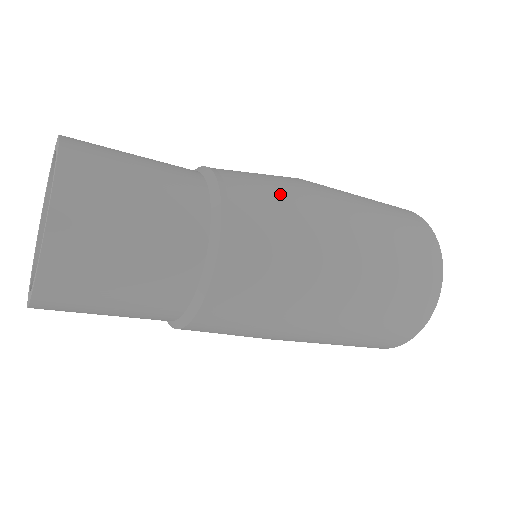
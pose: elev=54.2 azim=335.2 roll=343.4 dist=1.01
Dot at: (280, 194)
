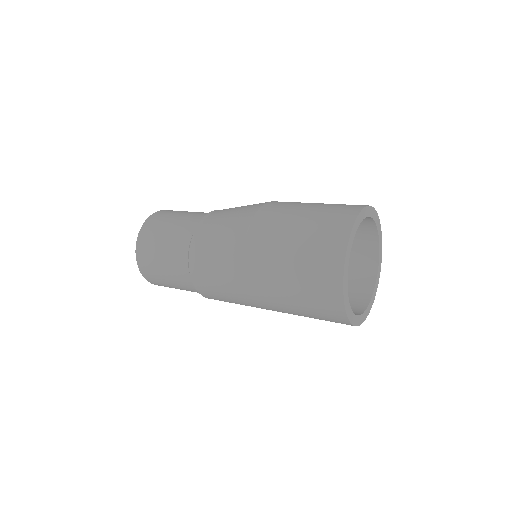
Dot at: (218, 257)
